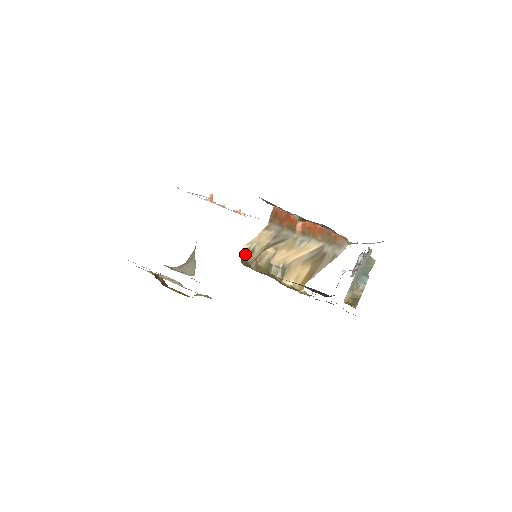
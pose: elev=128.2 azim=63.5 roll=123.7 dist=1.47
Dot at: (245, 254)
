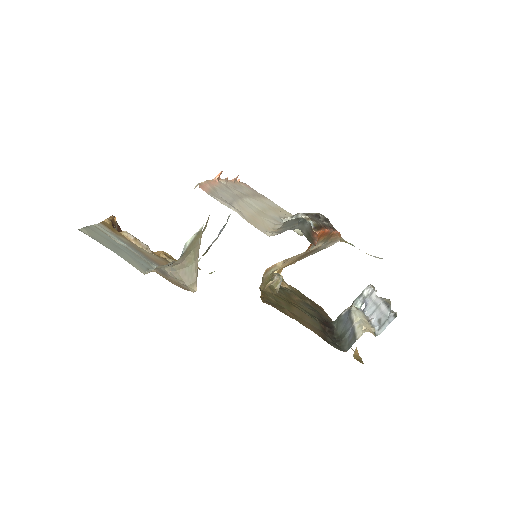
Dot at: occluded
